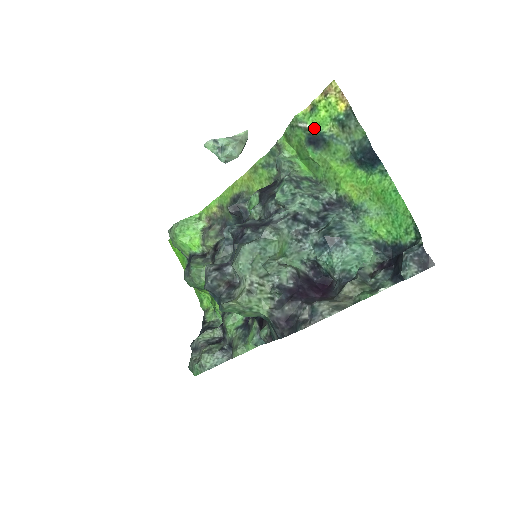
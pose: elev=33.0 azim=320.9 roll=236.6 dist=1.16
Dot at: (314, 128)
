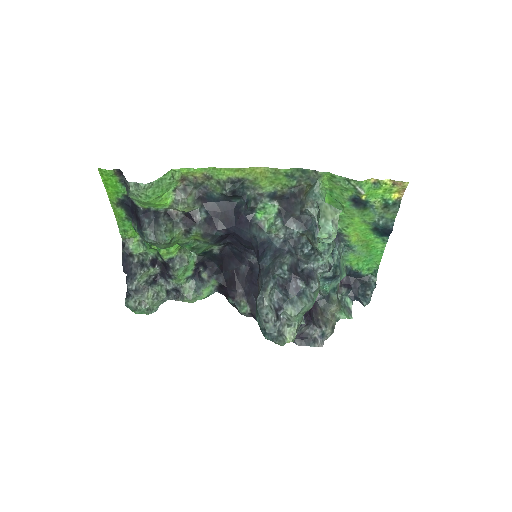
Dot at: (366, 195)
